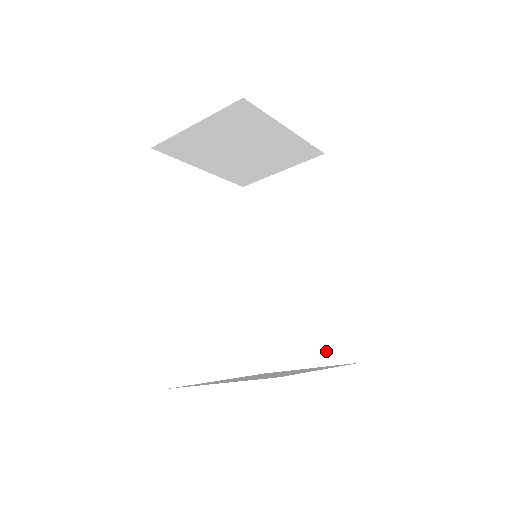
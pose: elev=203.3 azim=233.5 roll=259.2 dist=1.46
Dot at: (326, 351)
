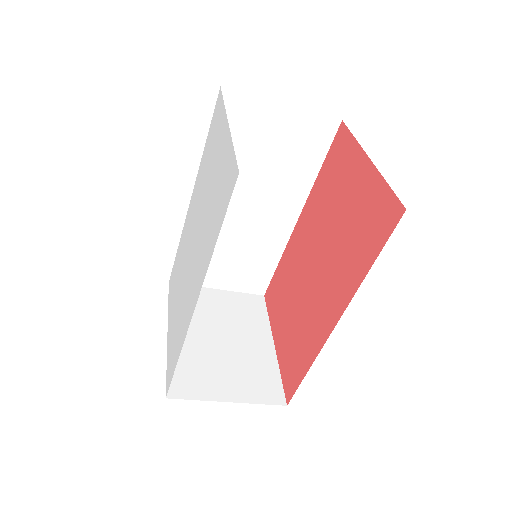
Dot at: (240, 282)
